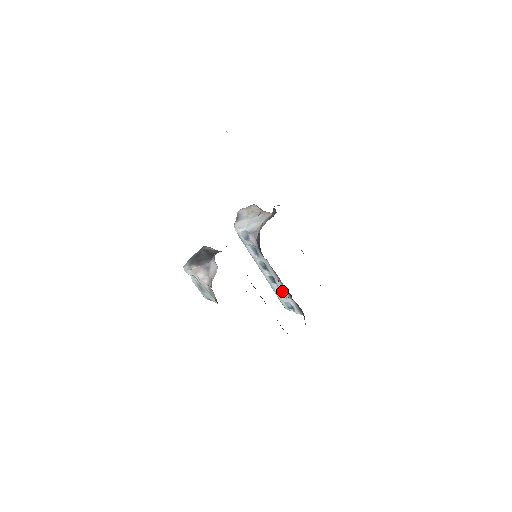
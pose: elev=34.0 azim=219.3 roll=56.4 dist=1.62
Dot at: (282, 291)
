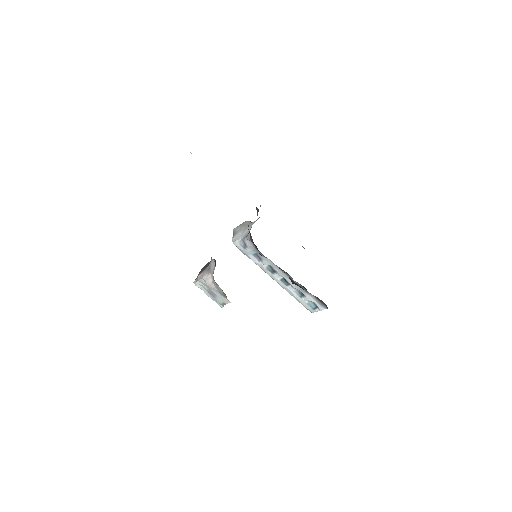
Dot at: (299, 291)
